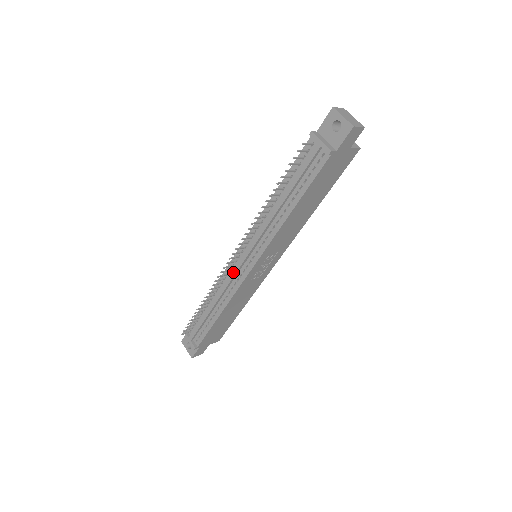
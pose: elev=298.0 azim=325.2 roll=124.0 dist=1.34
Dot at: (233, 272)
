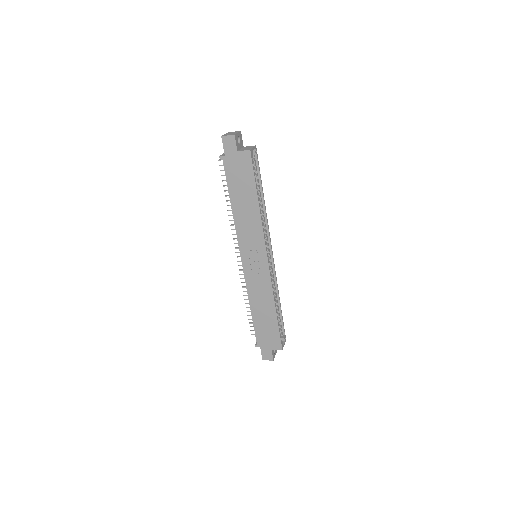
Dot at: occluded
